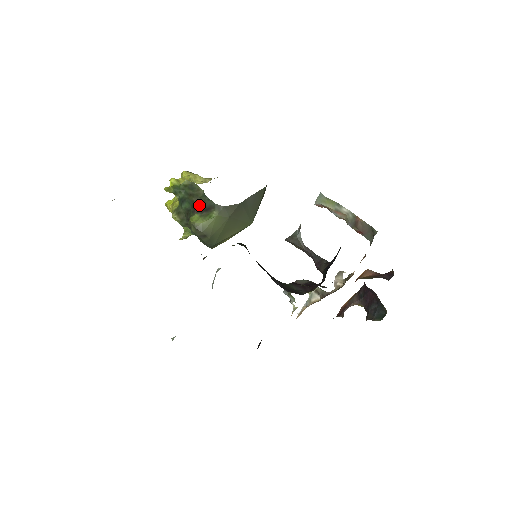
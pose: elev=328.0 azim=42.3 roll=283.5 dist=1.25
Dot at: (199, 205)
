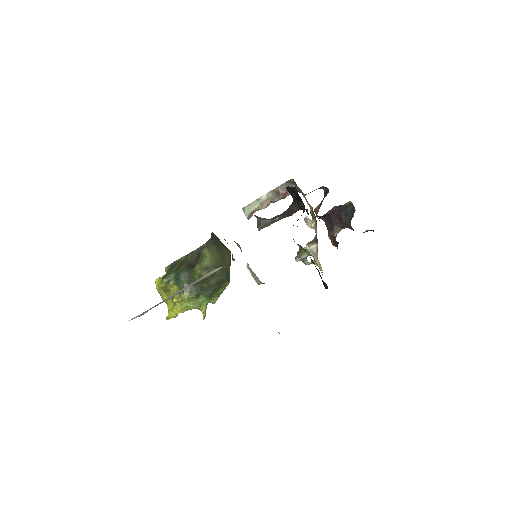
Dot at: (191, 263)
